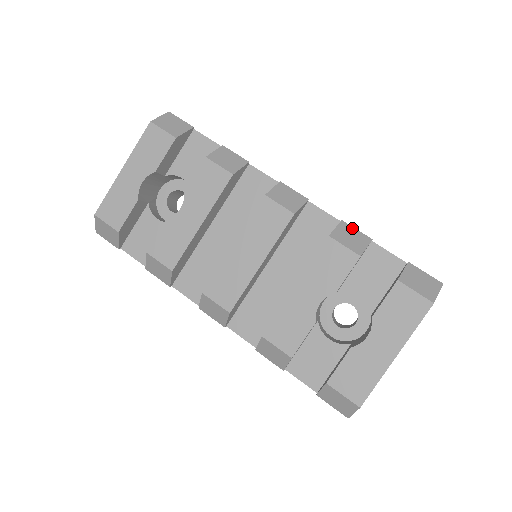
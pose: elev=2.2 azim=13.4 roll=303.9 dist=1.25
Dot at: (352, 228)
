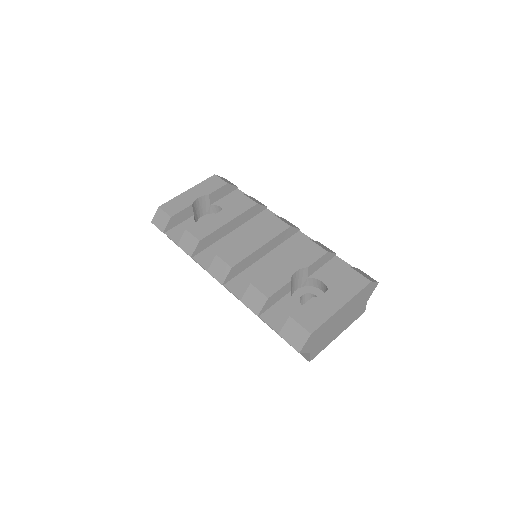
Dot at: (325, 246)
